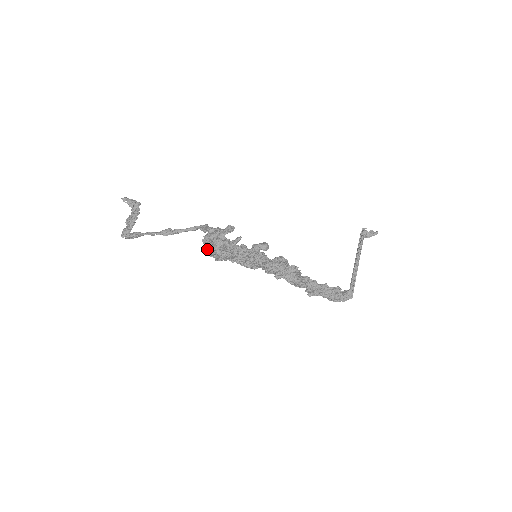
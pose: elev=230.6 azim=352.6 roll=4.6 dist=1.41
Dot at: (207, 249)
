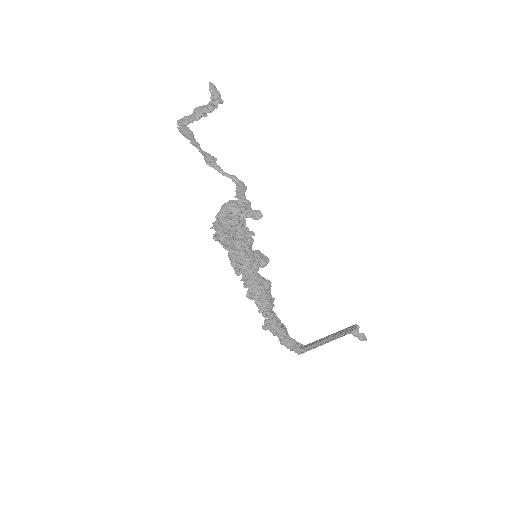
Dot at: (218, 217)
